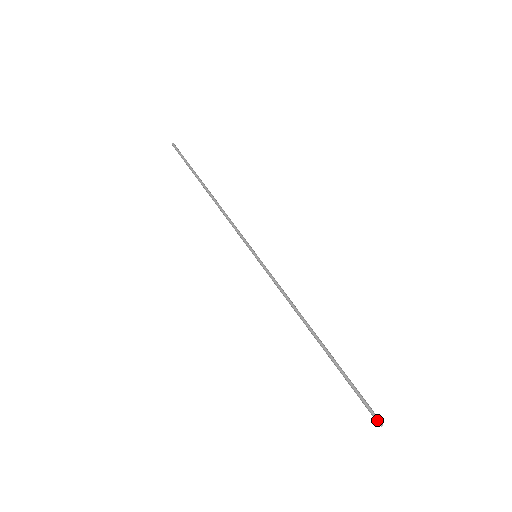
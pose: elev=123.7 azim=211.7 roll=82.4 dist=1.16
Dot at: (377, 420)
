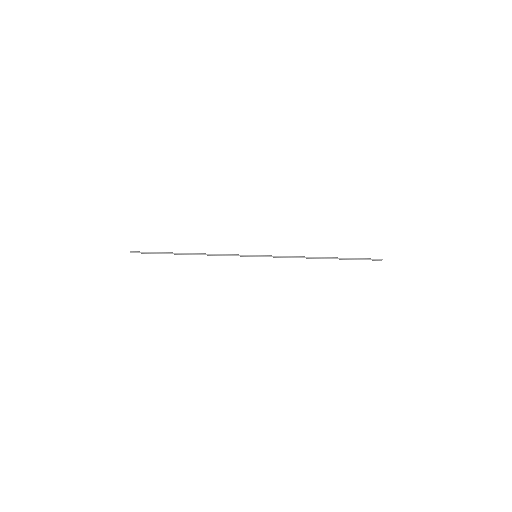
Dot at: (379, 260)
